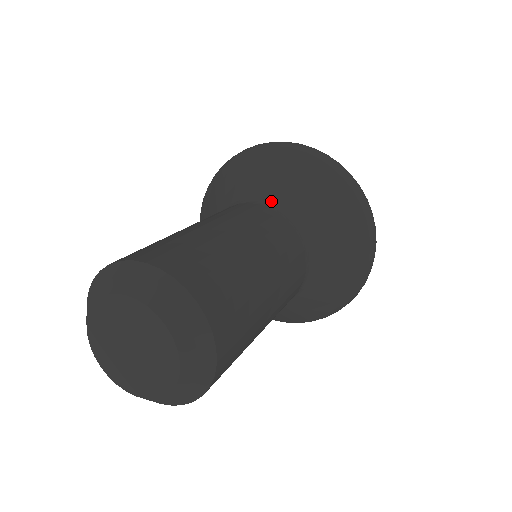
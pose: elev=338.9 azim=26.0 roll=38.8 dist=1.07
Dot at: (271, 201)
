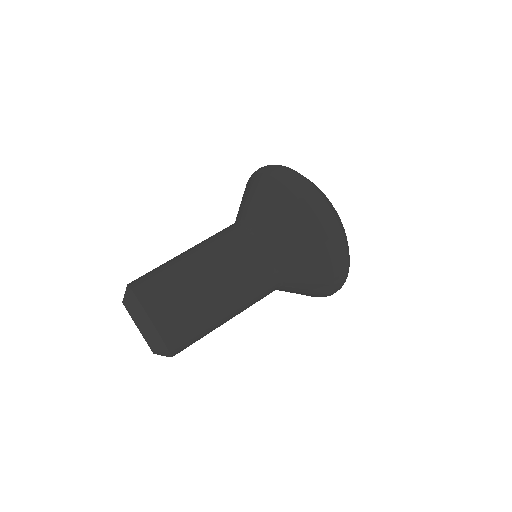
Dot at: (245, 219)
